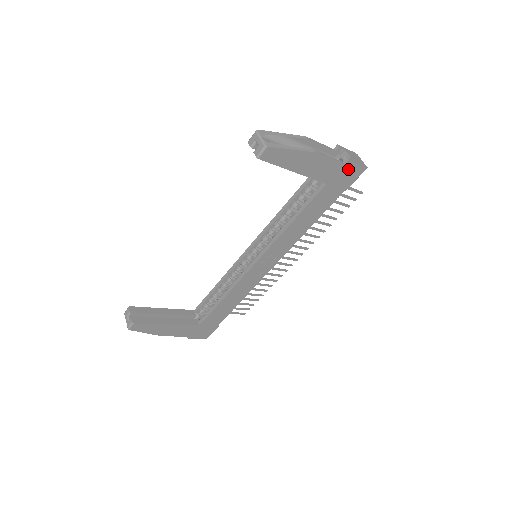
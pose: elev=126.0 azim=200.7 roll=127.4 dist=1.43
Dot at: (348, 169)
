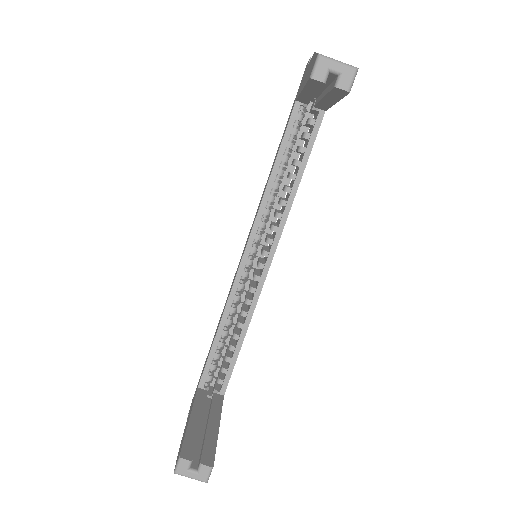
Dot at: occluded
